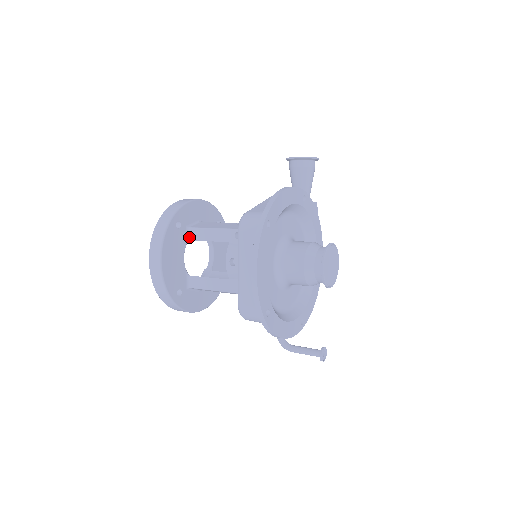
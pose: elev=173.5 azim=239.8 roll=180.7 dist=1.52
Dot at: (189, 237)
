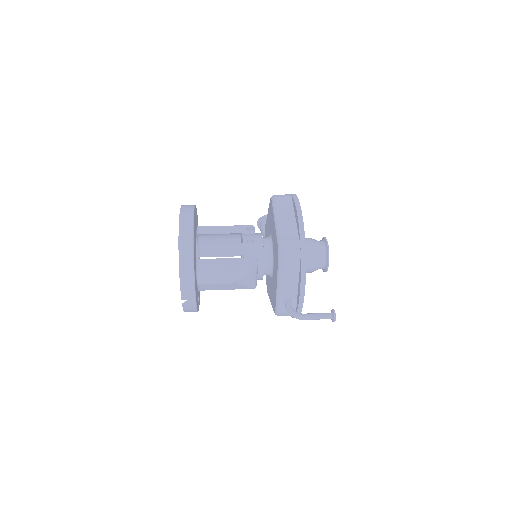
Dot at: (198, 232)
